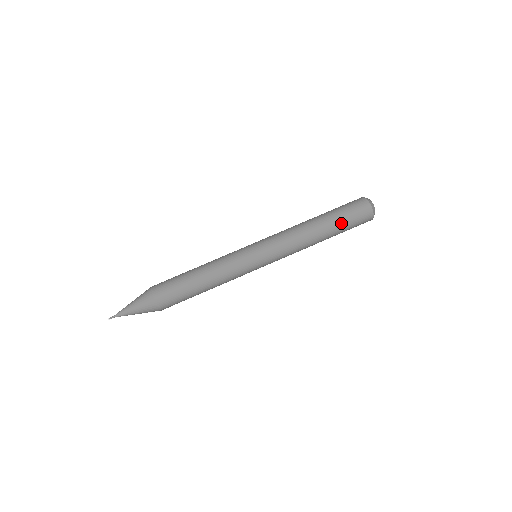
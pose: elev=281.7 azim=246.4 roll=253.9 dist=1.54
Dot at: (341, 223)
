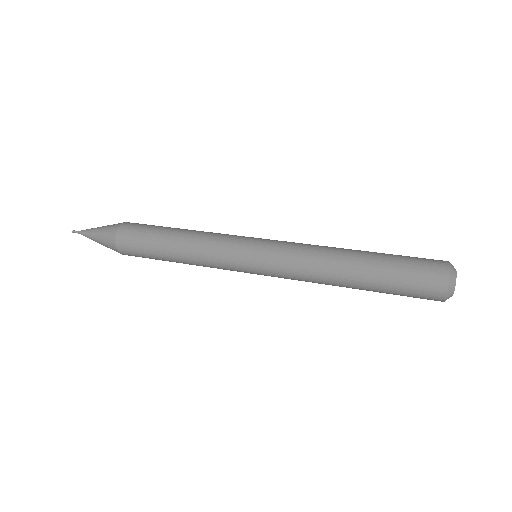
Dot at: (389, 263)
